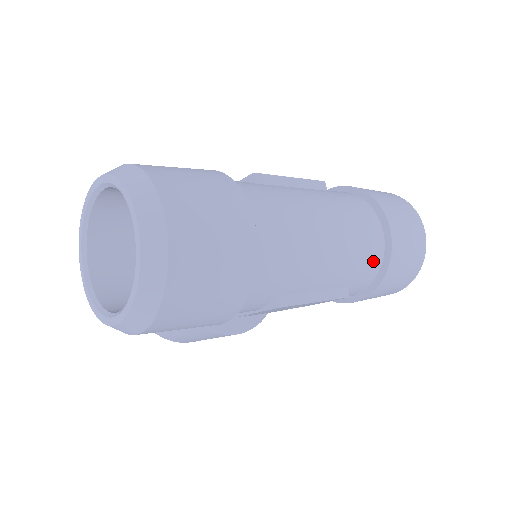
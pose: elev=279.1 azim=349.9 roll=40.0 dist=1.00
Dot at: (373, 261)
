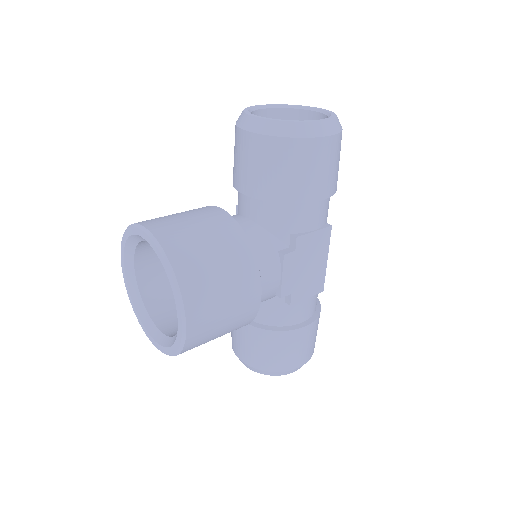
Dot at: occluded
